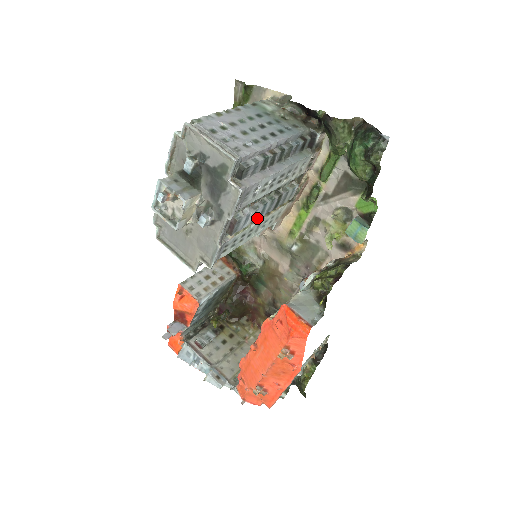
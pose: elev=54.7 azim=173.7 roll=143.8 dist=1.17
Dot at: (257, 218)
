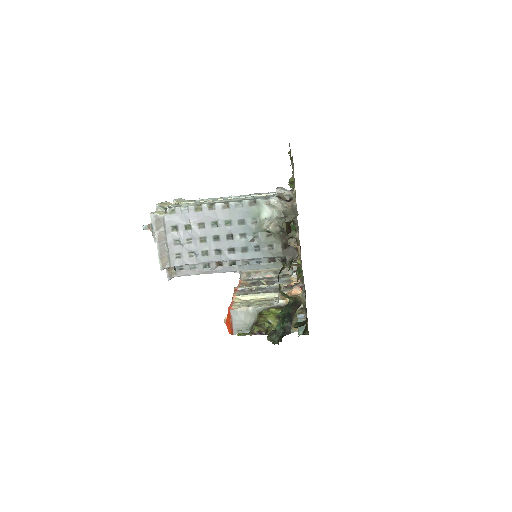
Dot at: occluded
